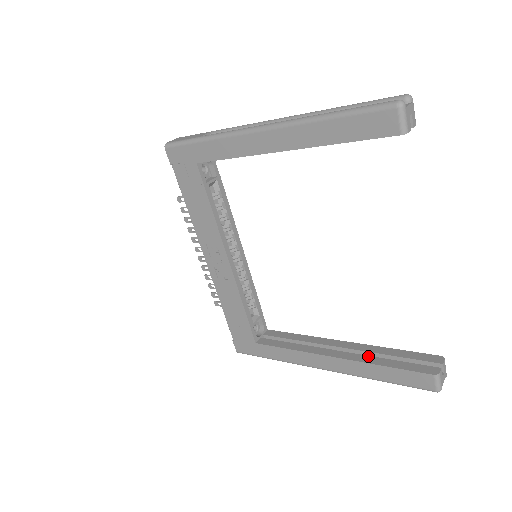
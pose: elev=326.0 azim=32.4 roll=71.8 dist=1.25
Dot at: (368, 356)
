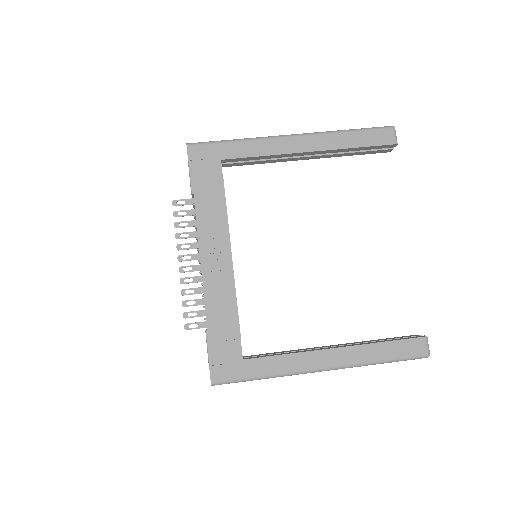
Dot at: (364, 343)
